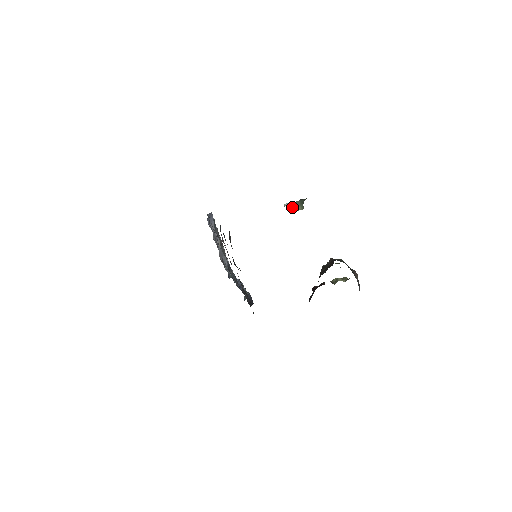
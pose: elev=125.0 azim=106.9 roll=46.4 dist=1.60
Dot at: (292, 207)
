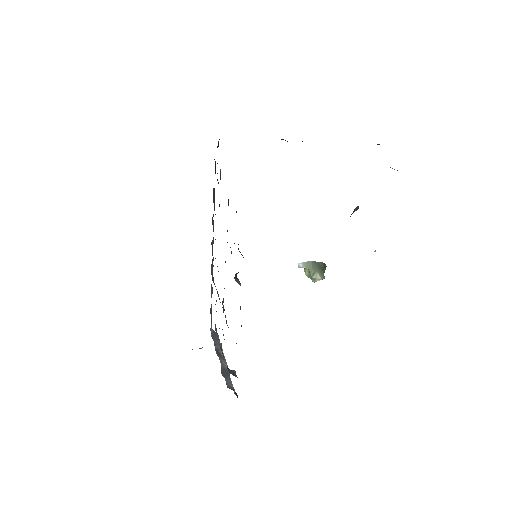
Dot at: (309, 271)
